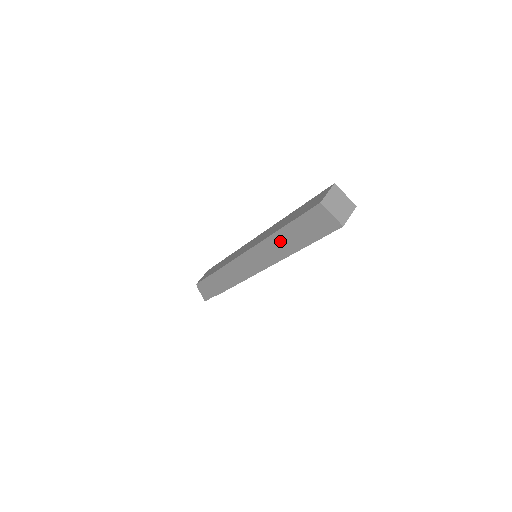
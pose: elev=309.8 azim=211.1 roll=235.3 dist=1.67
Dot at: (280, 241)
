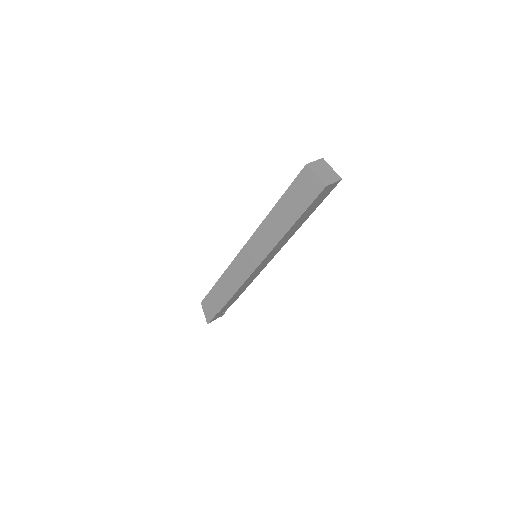
Dot at: (274, 221)
